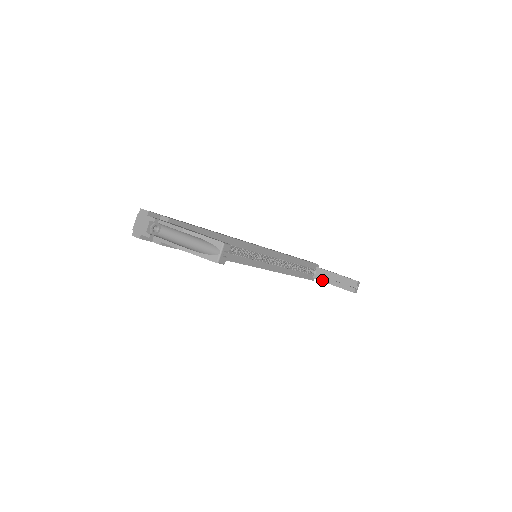
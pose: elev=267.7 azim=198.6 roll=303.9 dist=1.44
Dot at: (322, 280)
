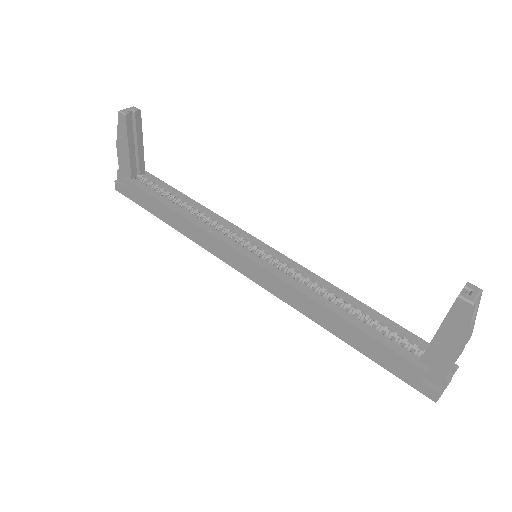
Dot at: occluded
